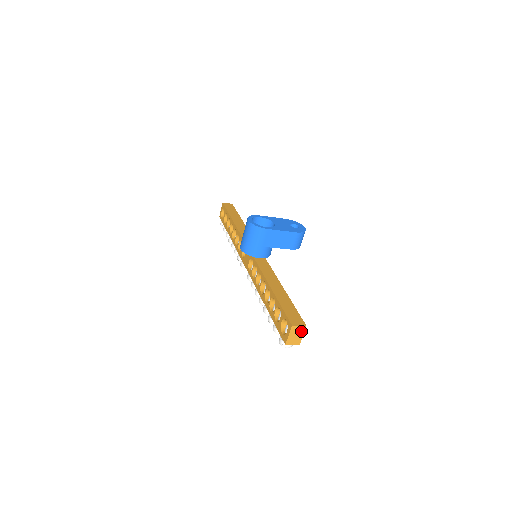
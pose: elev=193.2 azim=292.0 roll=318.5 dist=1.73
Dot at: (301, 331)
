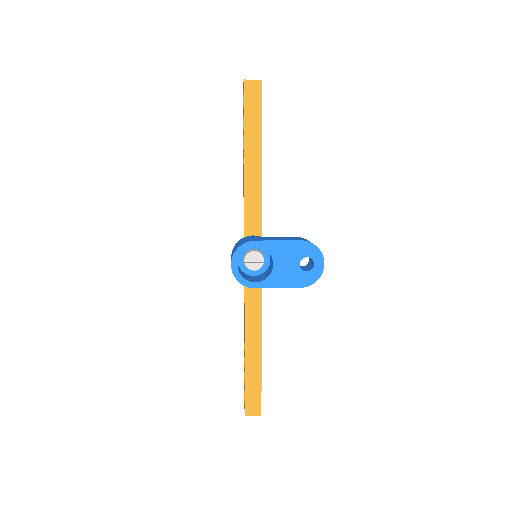
Dot at: occluded
